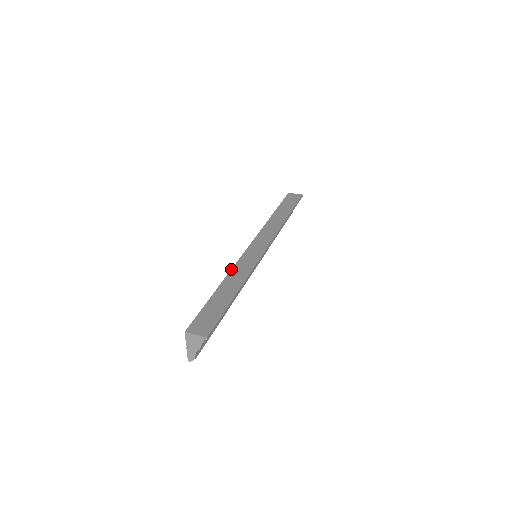
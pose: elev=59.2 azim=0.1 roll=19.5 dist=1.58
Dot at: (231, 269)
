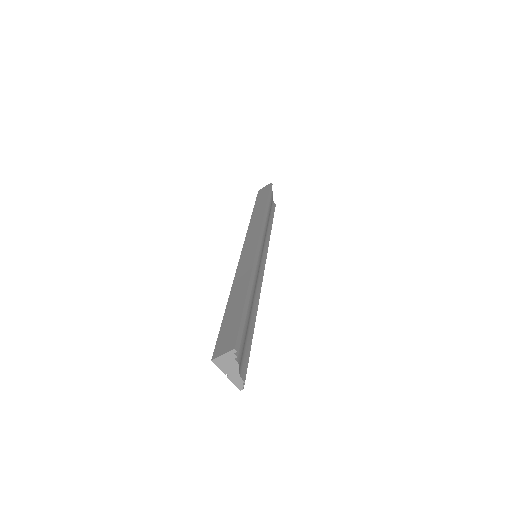
Dot at: occluded
